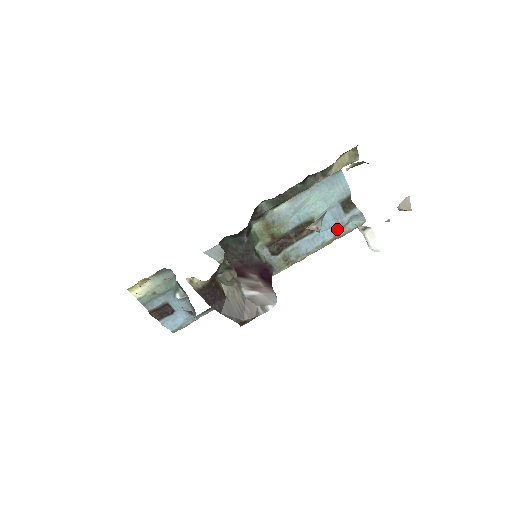
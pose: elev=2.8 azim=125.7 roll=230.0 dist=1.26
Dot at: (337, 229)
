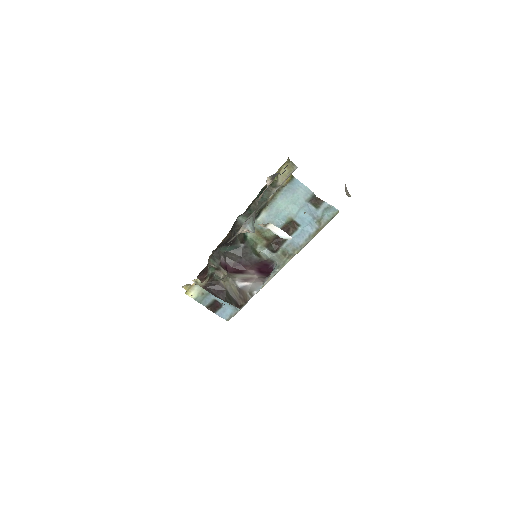
Dot at: (316, 222)
